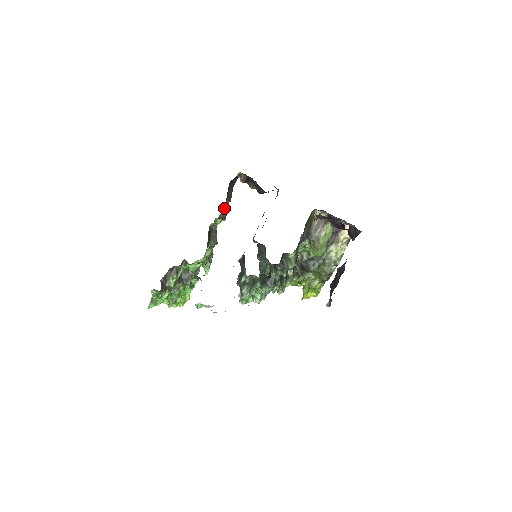
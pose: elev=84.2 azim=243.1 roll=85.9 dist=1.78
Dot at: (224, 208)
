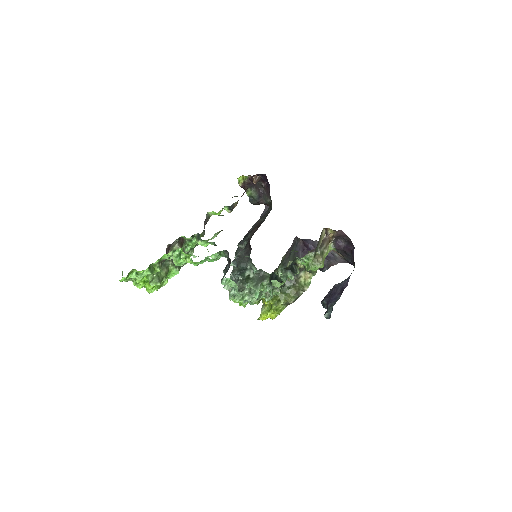
Dot at: occluded
